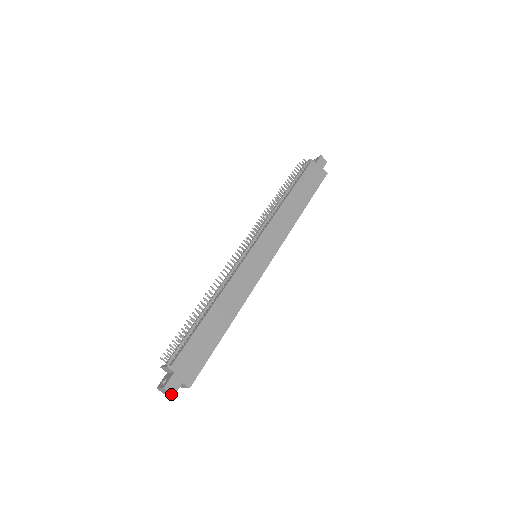
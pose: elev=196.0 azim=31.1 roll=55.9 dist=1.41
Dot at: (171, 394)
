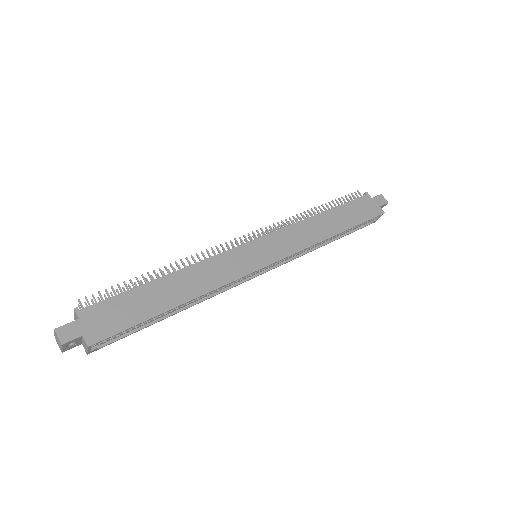
Dot at: (60, 341)
